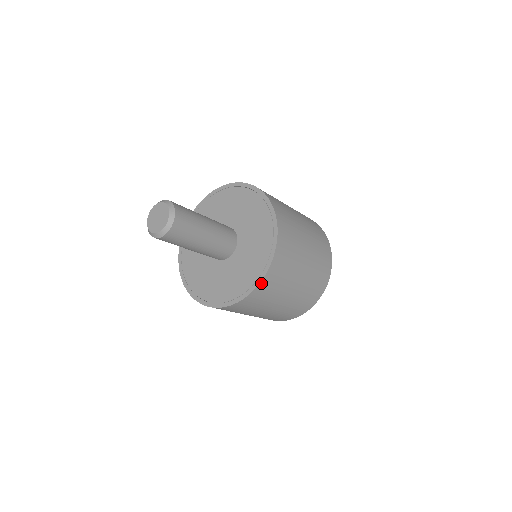
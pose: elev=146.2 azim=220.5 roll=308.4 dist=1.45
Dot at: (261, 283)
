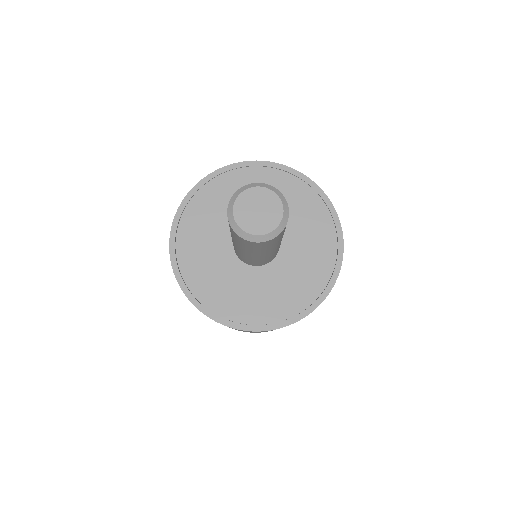
Dot at: (294, 322)
